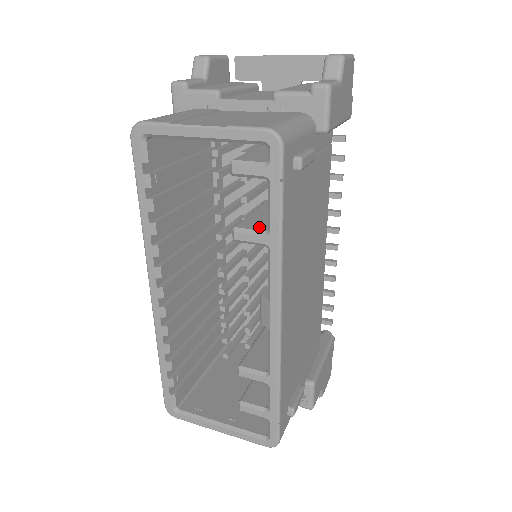
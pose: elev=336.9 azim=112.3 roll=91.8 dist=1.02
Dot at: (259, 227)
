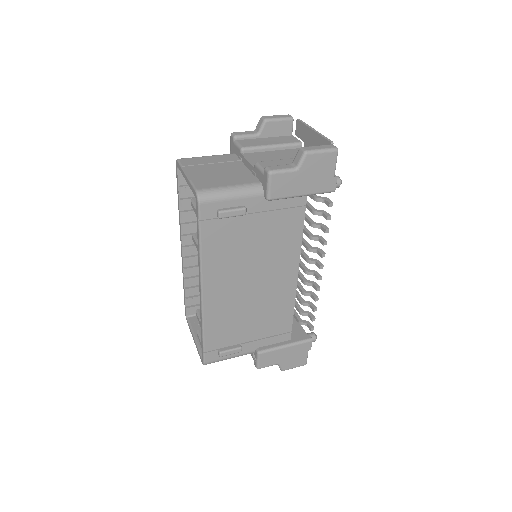
Dot at: occluded
